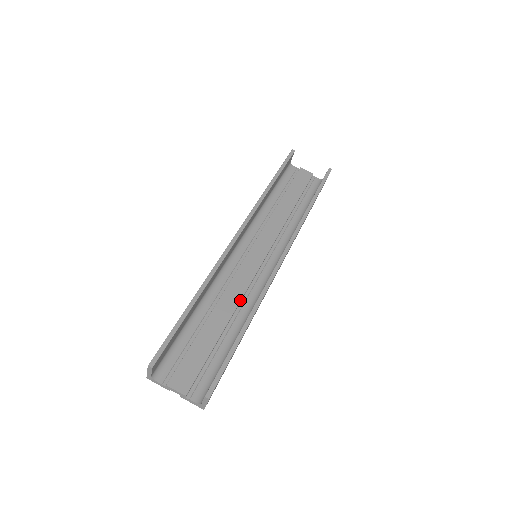
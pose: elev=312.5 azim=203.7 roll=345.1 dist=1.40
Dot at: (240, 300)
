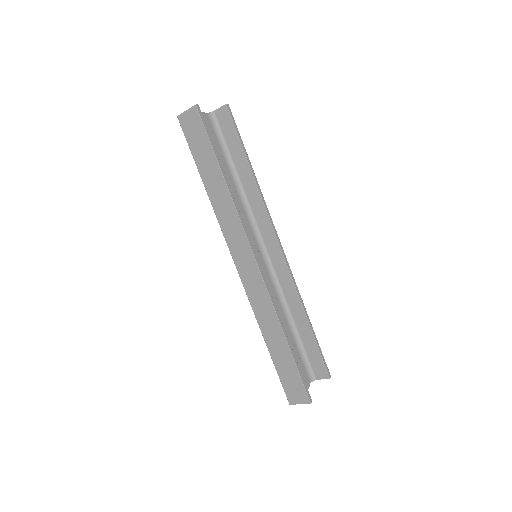
Dot at: (277, 301)
